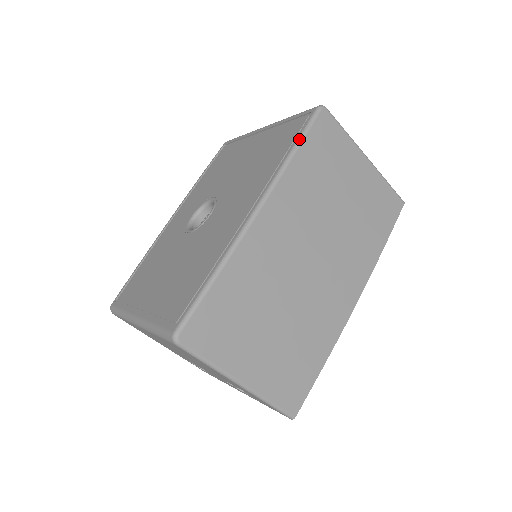
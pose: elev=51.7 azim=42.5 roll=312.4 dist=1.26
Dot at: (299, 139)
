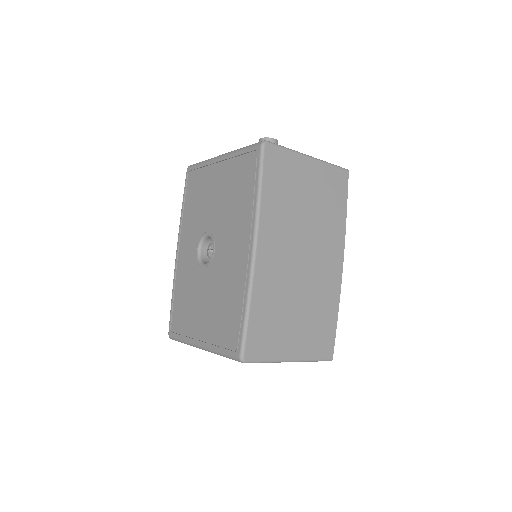
Dot at: (259, 179)
